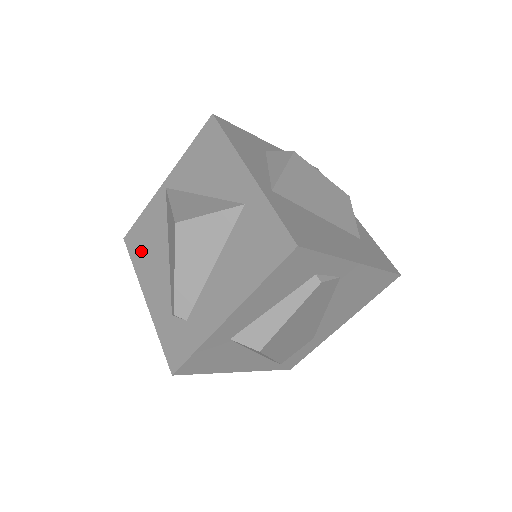
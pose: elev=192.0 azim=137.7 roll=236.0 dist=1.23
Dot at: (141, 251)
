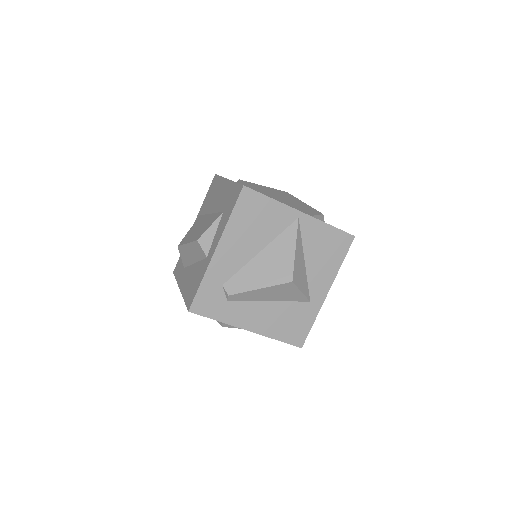
Dot at: (245, 219)
